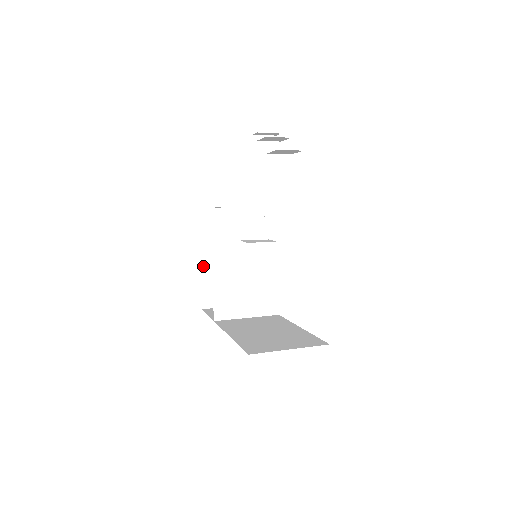
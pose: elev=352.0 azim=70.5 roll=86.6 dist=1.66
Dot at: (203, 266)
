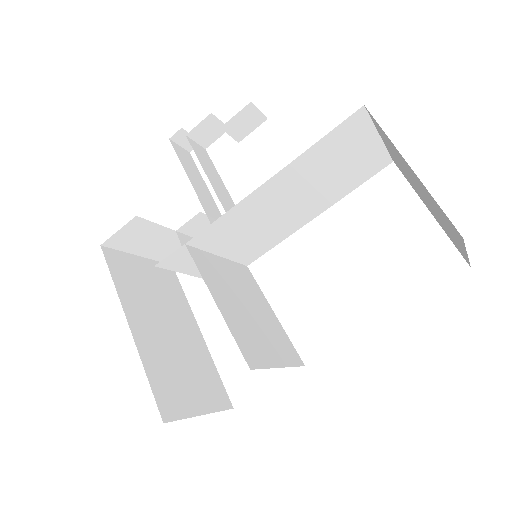
Dot at: (137, 339)
